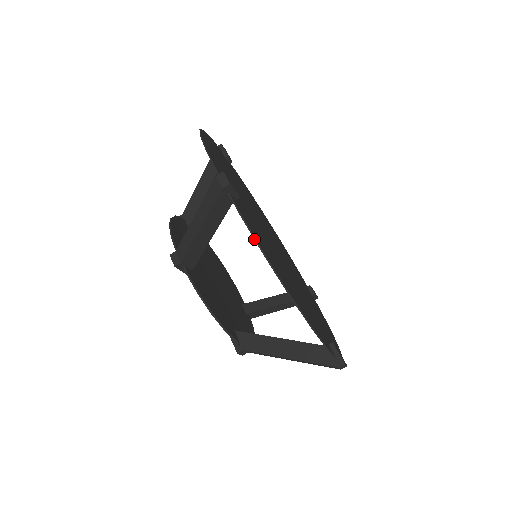
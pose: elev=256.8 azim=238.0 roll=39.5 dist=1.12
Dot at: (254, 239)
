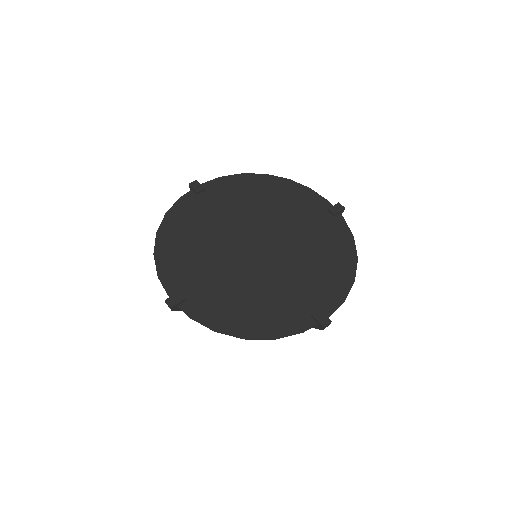
Dot at: occluded
